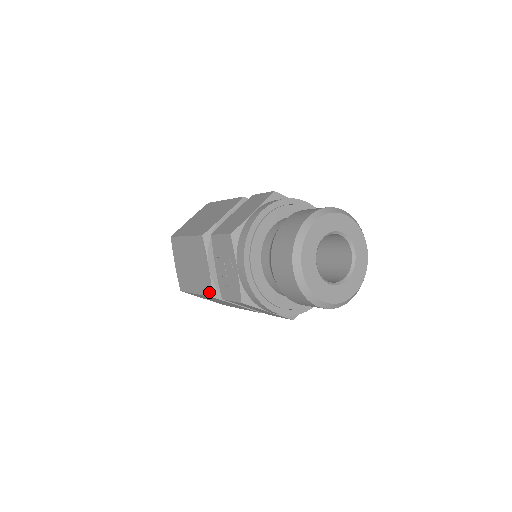
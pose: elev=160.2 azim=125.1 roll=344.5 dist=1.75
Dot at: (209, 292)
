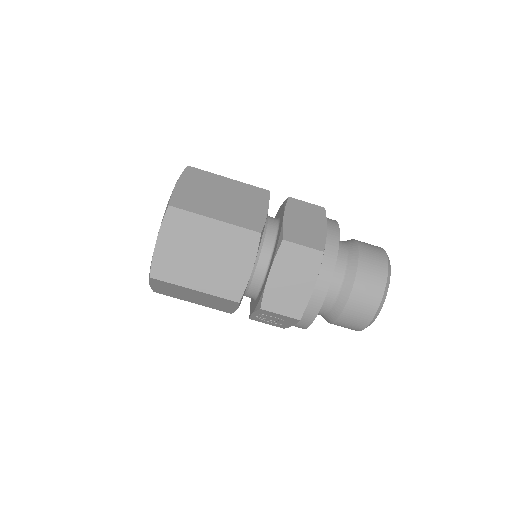
Dot at: (226, 312)
